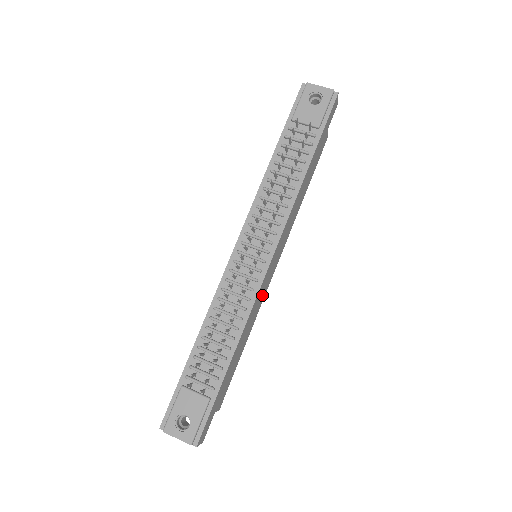
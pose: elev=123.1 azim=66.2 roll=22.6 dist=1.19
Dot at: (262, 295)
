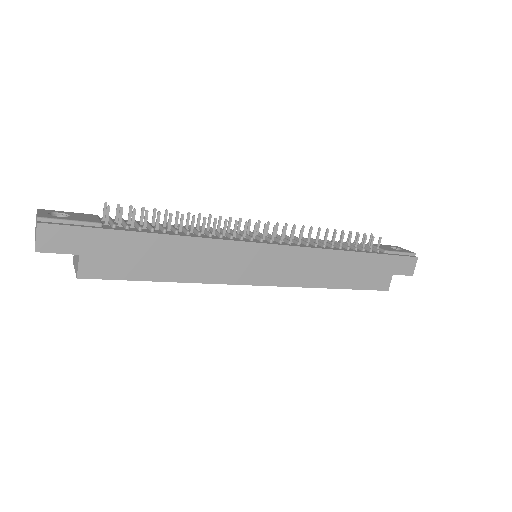
Dot at: (229, 269)
